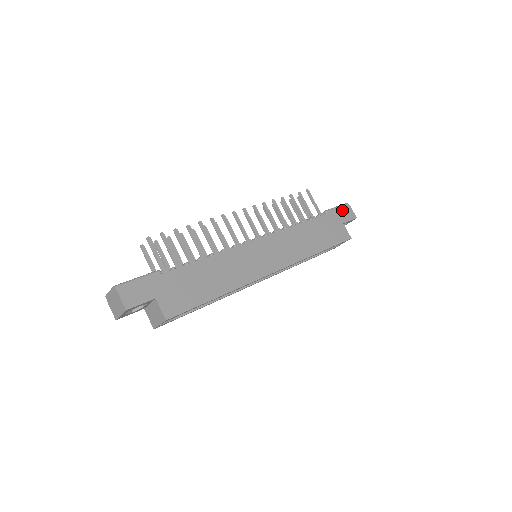
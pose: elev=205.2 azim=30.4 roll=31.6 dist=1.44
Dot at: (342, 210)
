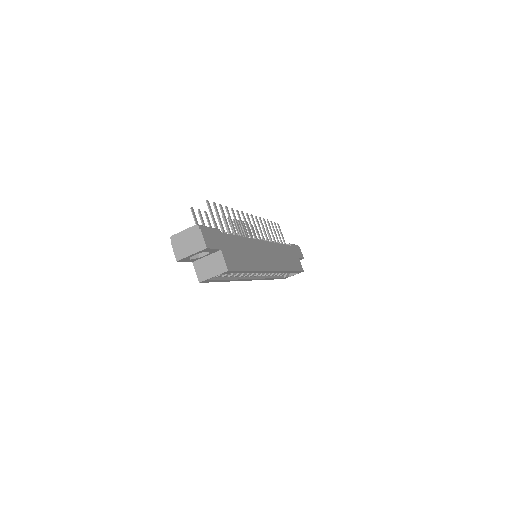
Dot at: (297, 248)
